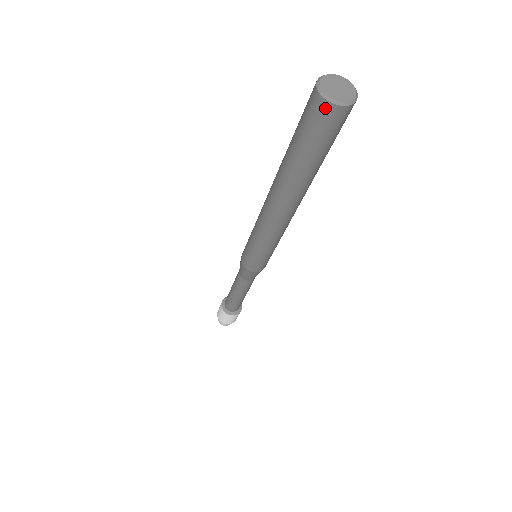
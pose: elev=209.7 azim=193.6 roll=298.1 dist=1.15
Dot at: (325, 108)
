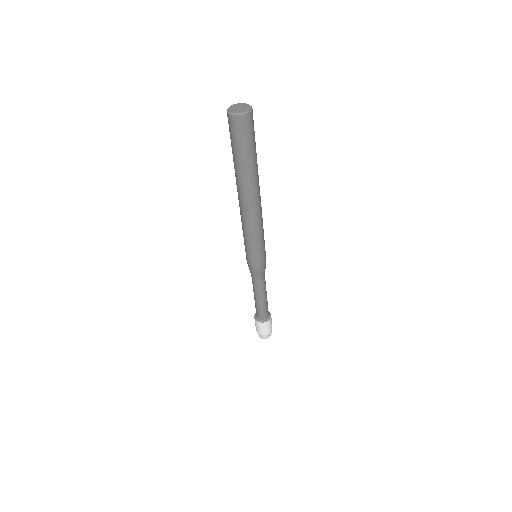
Dot at: (243, 120)
